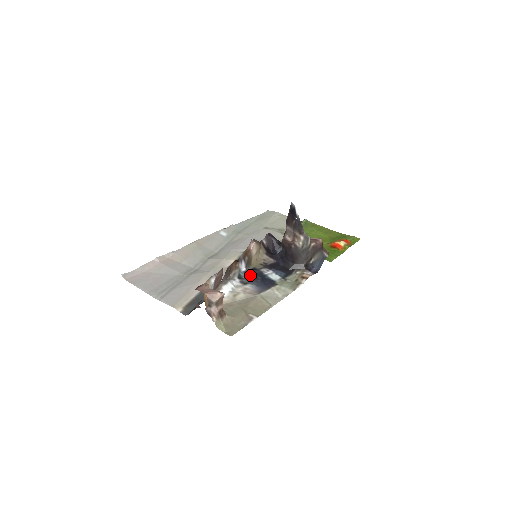
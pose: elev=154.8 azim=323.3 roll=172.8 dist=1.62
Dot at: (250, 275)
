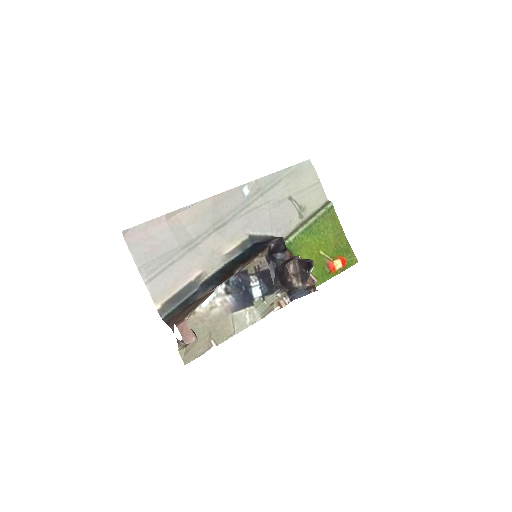
Dot at: (238, 281)
